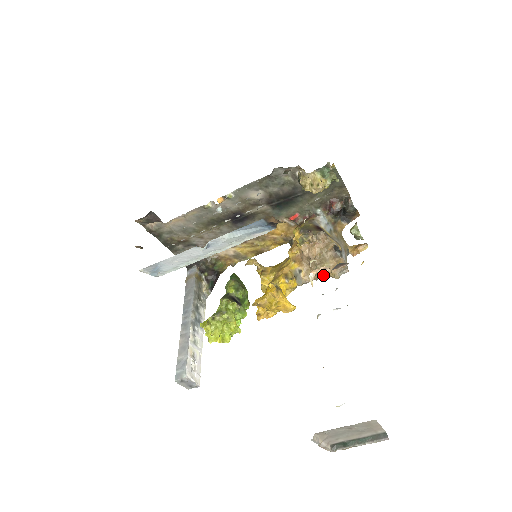
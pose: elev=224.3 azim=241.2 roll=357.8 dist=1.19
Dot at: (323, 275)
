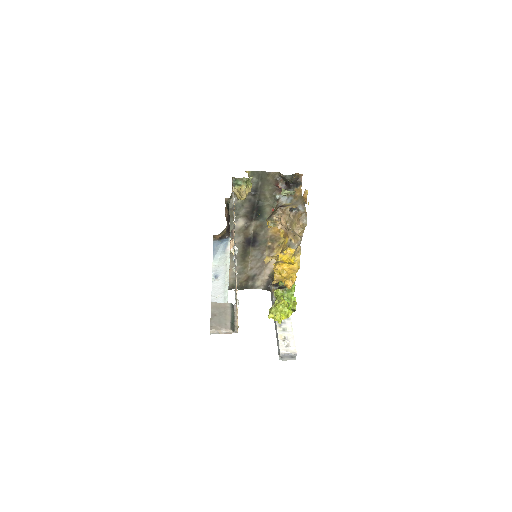
Dot at: (300, 231)
